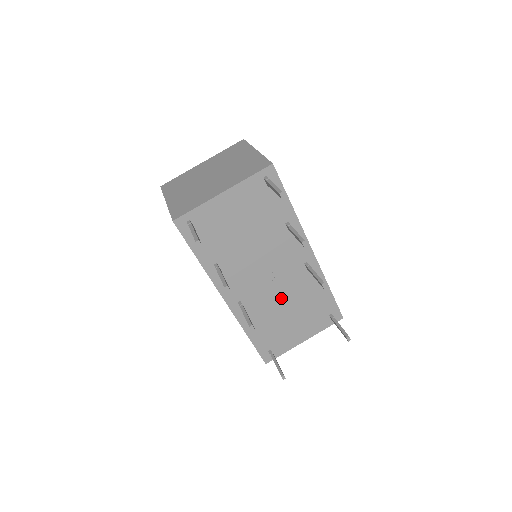
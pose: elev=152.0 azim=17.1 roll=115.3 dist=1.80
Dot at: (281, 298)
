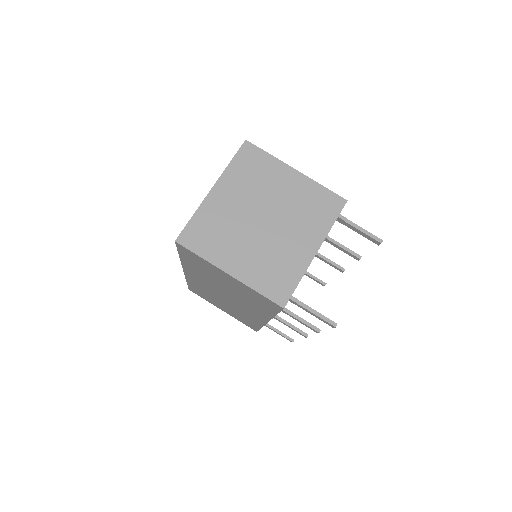
Dot at: occluded
